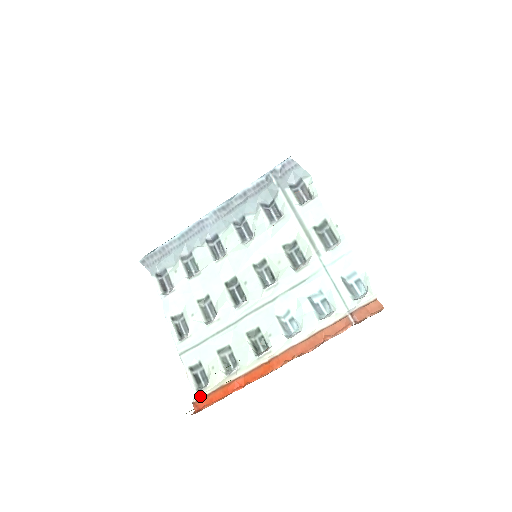
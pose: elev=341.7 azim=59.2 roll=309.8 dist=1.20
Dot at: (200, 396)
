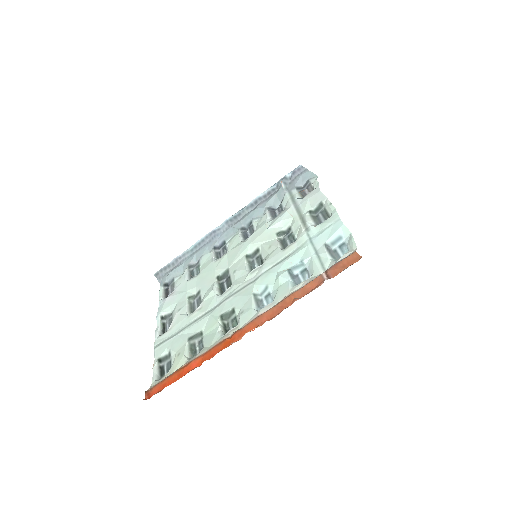
Dot at: (156, 384)
